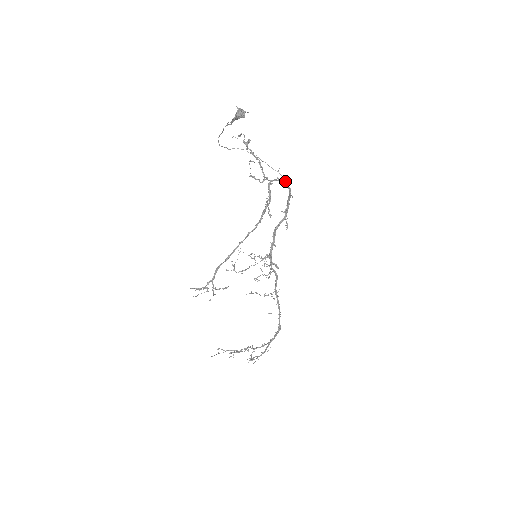
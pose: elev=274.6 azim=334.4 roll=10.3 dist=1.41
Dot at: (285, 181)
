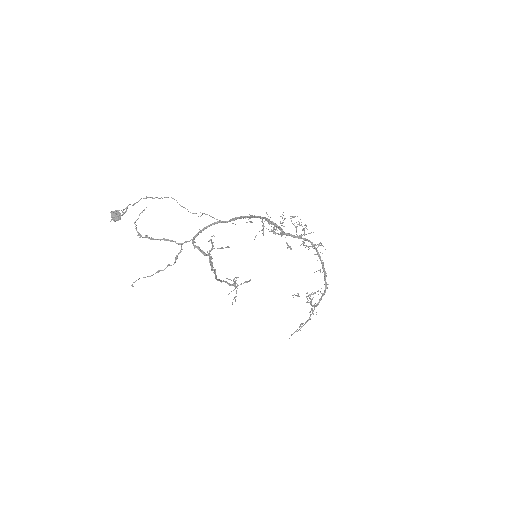
Dot at: (212, 224)
